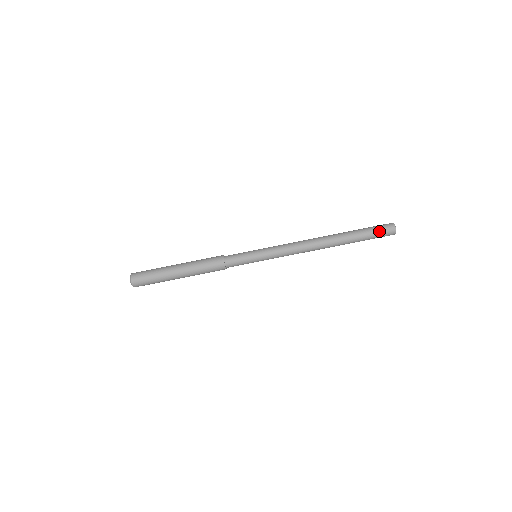
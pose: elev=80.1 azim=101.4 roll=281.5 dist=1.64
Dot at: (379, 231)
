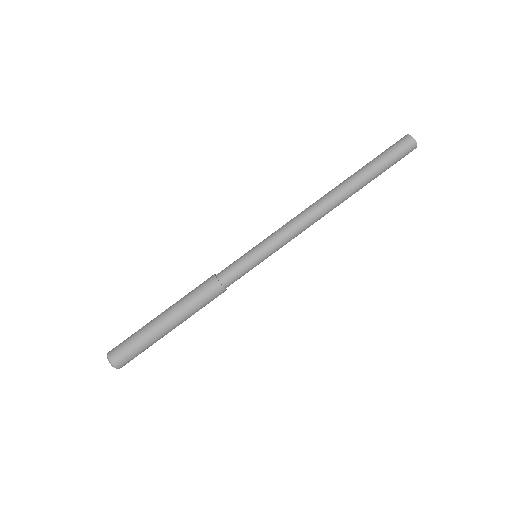
Dot at: (397, 154)
